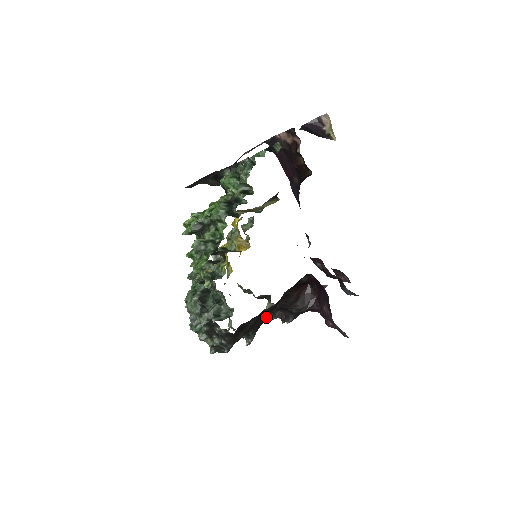
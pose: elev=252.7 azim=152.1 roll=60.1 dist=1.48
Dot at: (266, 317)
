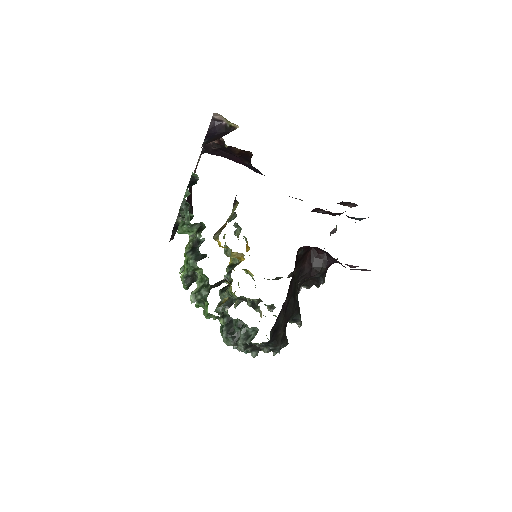
Dot at: (293, 303)
